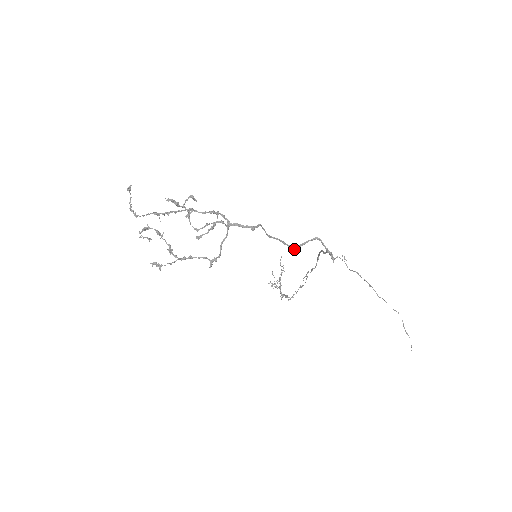
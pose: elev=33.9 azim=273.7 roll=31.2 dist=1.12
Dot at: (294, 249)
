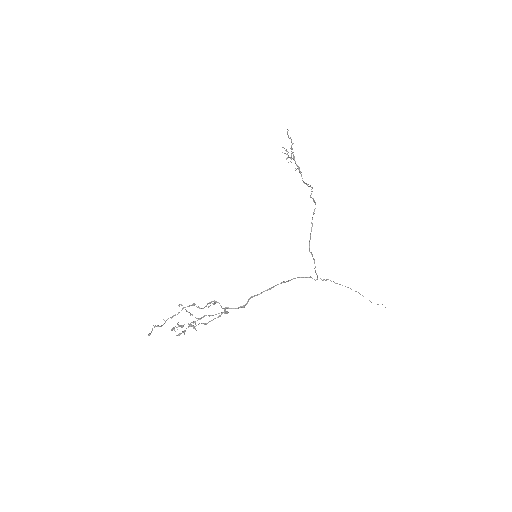
Dot at: occluded
